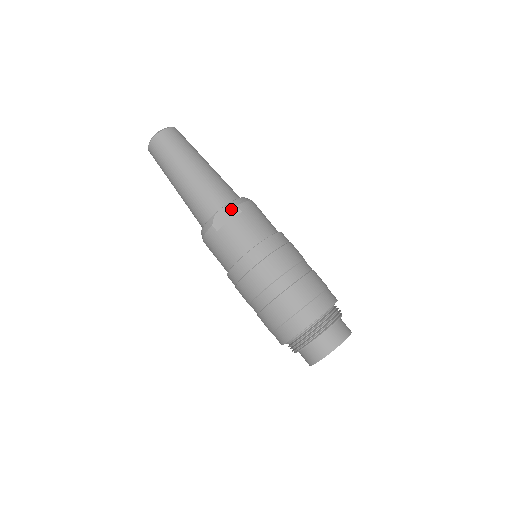
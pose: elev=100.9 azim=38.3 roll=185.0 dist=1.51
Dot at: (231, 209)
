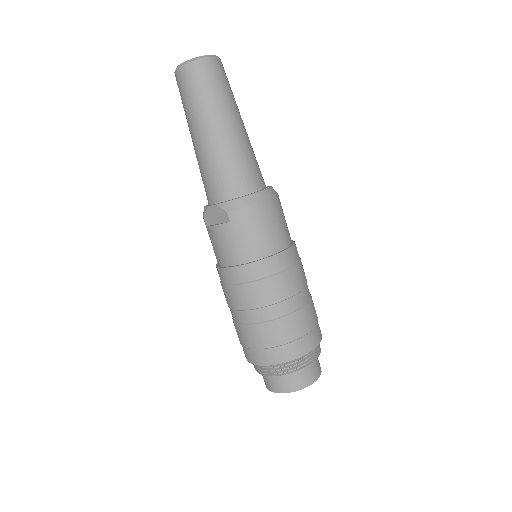
Dot at: (221, 212)
